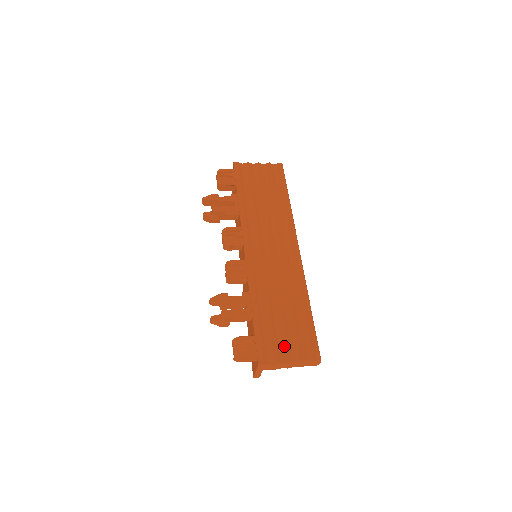
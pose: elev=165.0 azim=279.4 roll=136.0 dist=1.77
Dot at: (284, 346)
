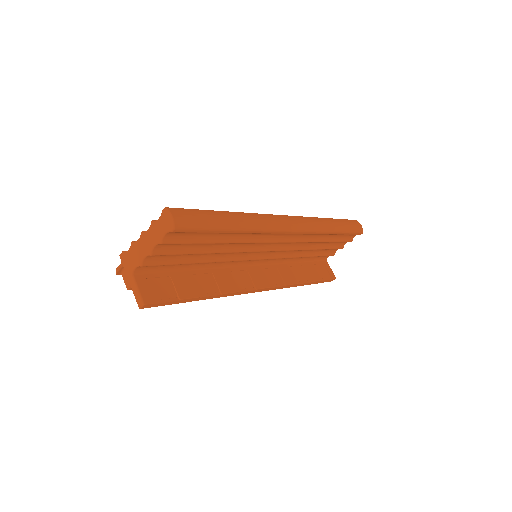
Dot at: occluded
